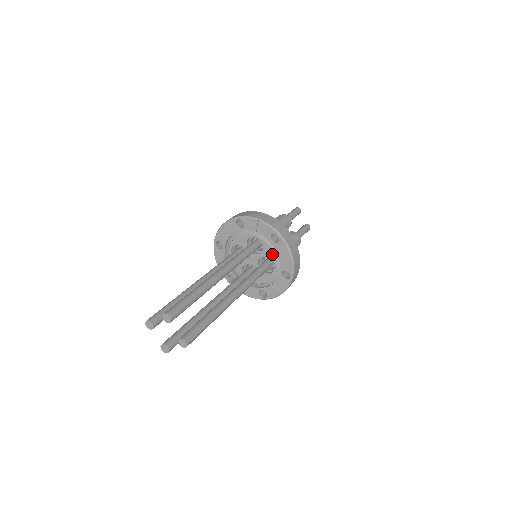
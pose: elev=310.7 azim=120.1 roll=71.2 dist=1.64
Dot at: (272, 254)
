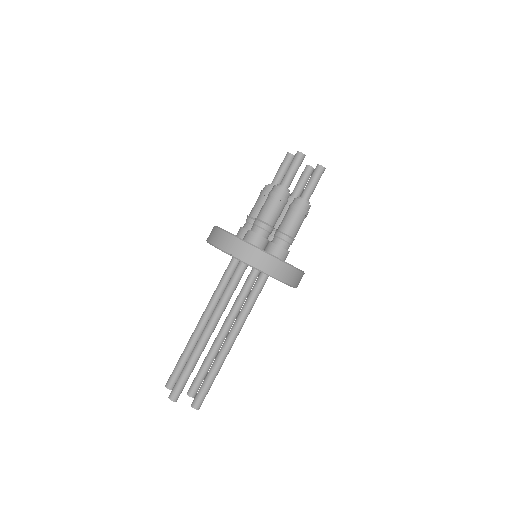
Dot at: occluded
